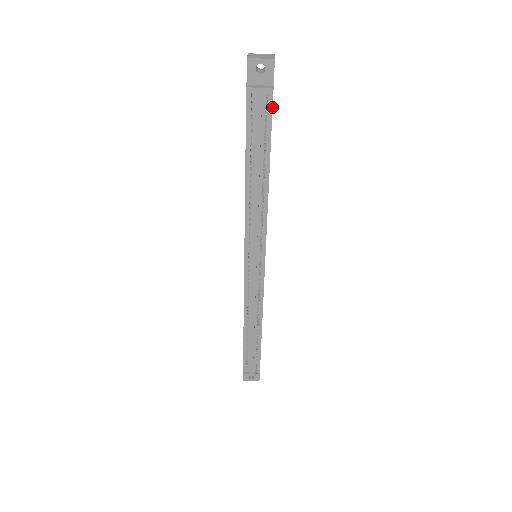
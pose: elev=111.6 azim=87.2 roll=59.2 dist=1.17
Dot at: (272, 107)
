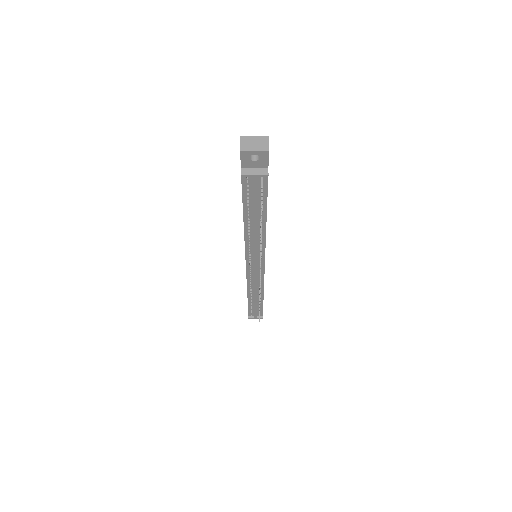
Dot at: (267, 183)
